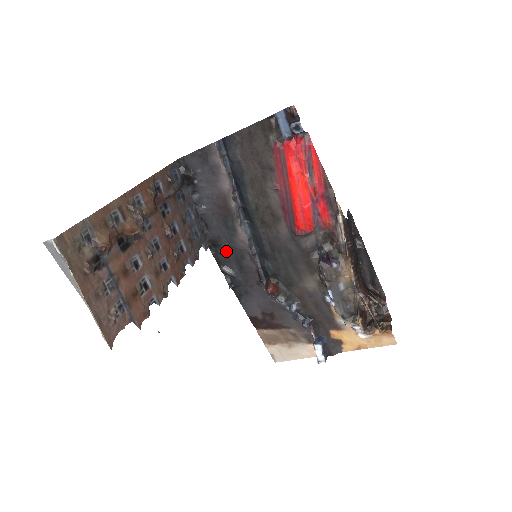
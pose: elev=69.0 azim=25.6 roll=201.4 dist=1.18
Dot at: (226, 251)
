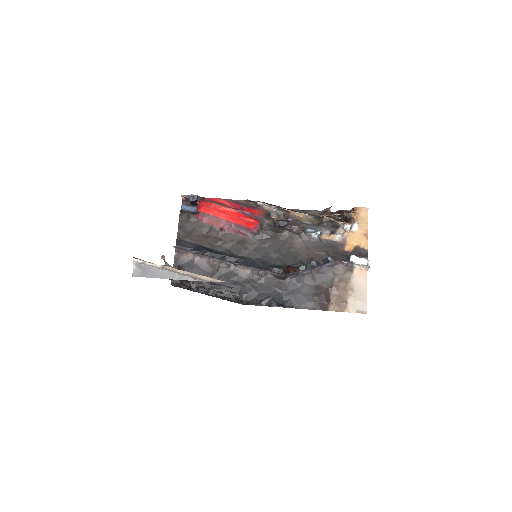
Dot at: (250, 292)
